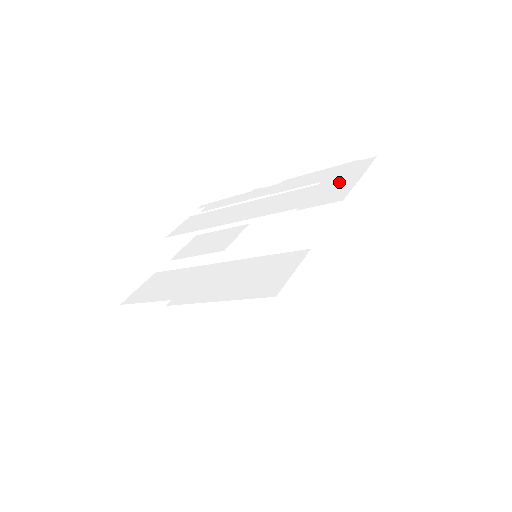
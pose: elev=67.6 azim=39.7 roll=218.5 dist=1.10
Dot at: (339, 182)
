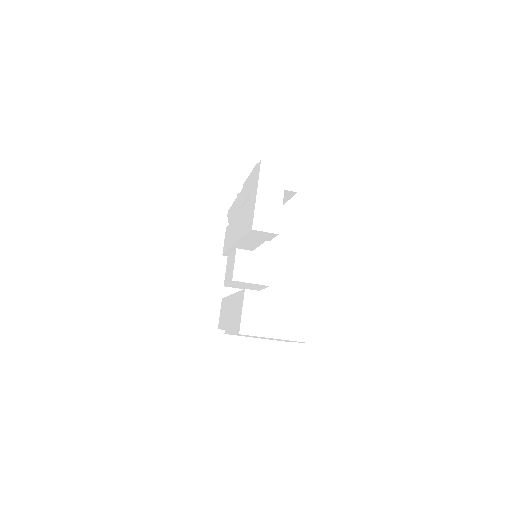
Dot at: (252, 200)
